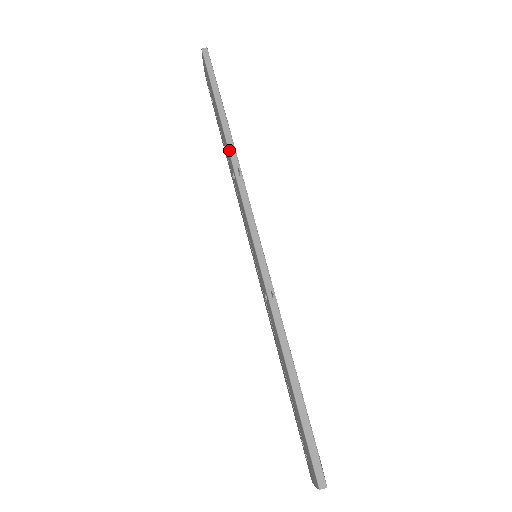
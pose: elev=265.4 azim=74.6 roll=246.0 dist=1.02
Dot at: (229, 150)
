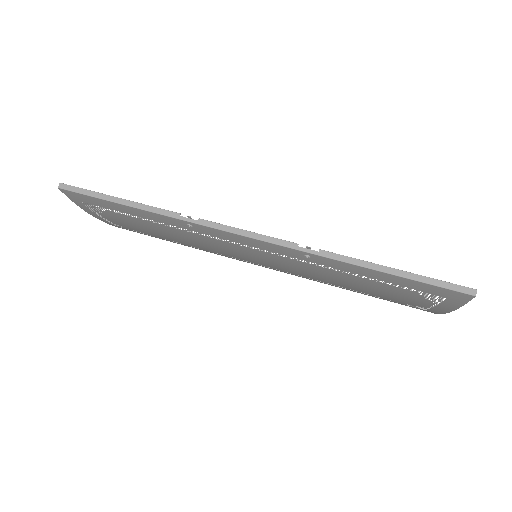
Dot at: (167, 216)
